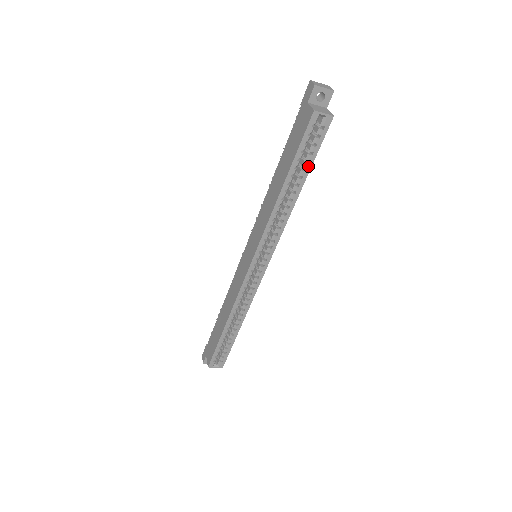
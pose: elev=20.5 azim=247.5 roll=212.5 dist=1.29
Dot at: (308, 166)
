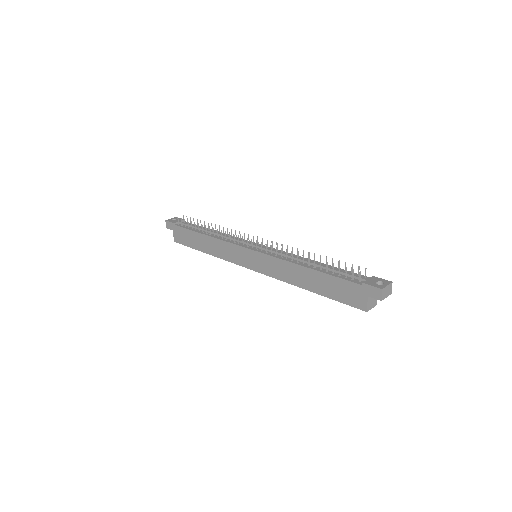
Dot at: occluded
